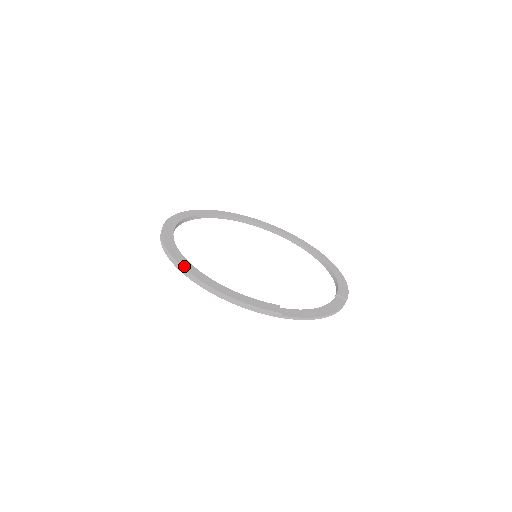
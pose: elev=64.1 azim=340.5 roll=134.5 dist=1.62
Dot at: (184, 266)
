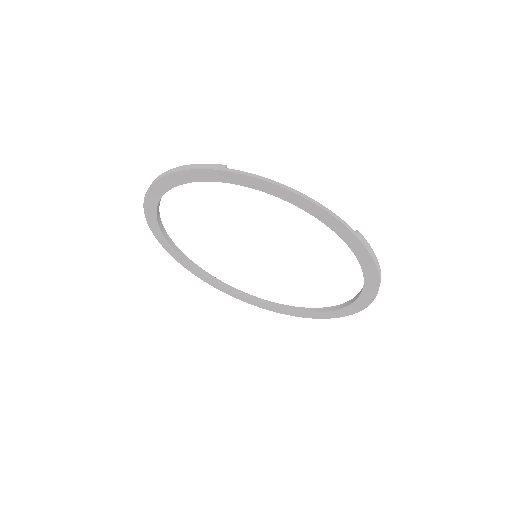
Dot at: occluded
